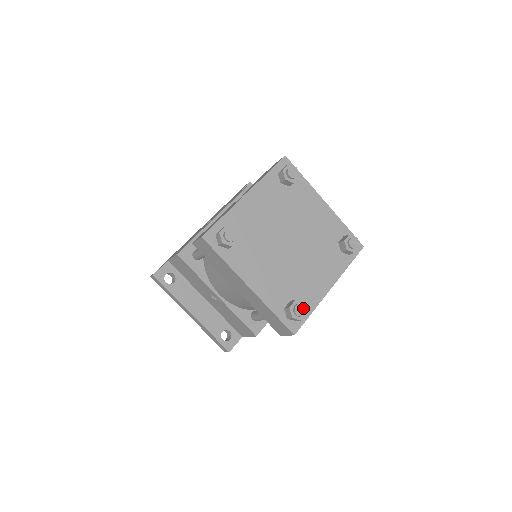
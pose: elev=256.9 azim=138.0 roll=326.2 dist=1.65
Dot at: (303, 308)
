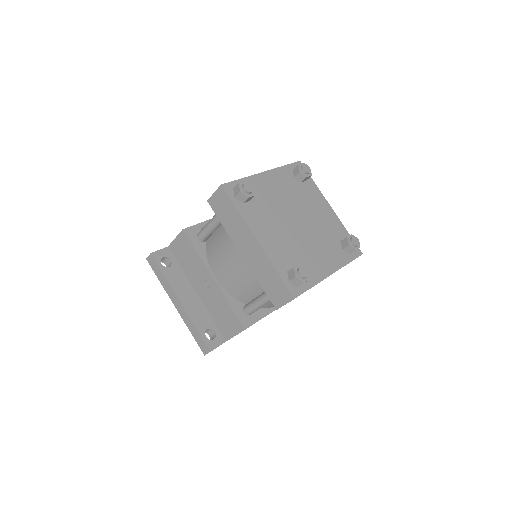
Dot at: (307, 271)
